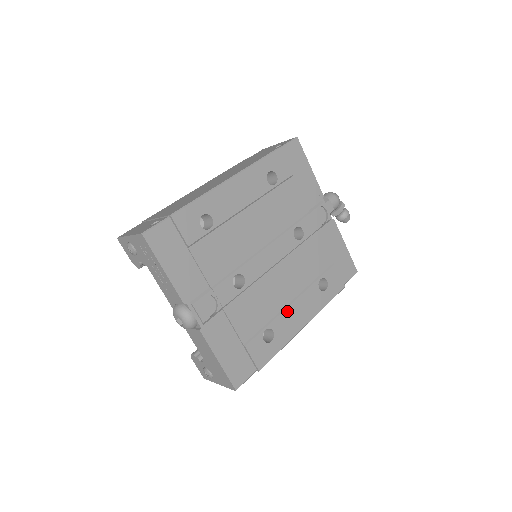
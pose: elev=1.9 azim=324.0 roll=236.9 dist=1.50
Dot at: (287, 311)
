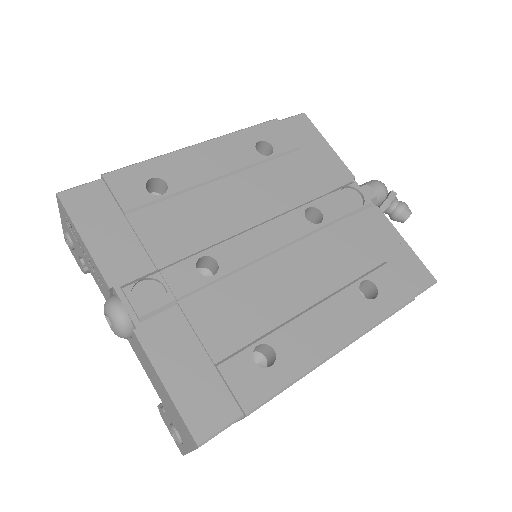
Dot at: (300, 321)
